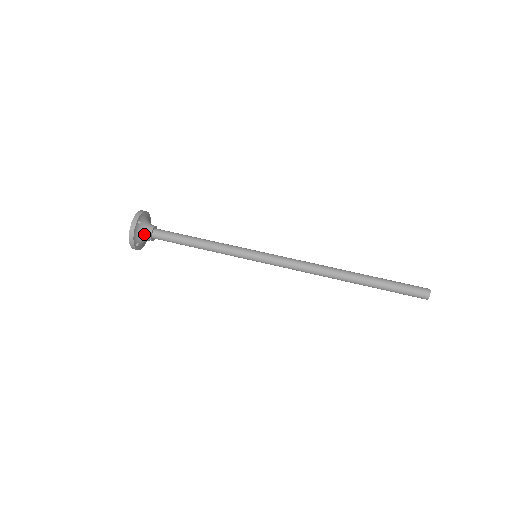
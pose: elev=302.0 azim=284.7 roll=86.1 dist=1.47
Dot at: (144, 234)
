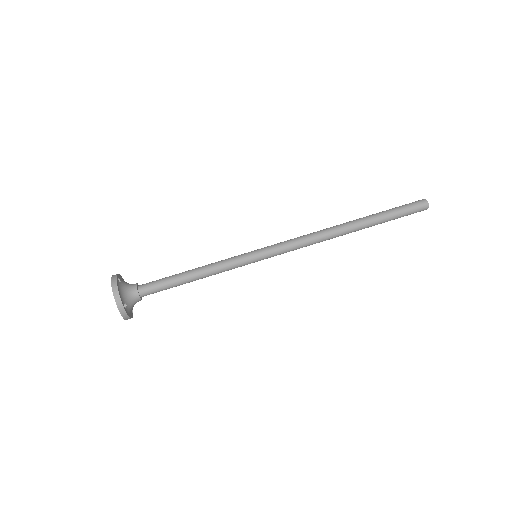
Dot at: (129, 292)
